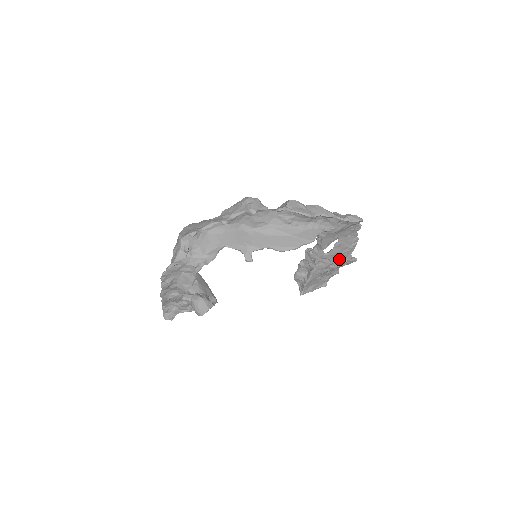
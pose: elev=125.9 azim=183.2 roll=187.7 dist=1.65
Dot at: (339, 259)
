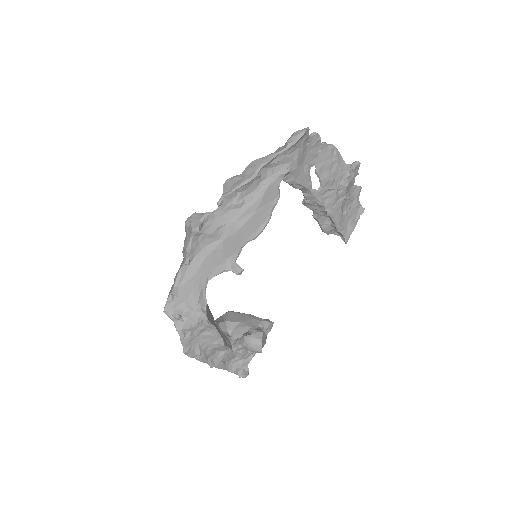
Dot at: (339, 180)
